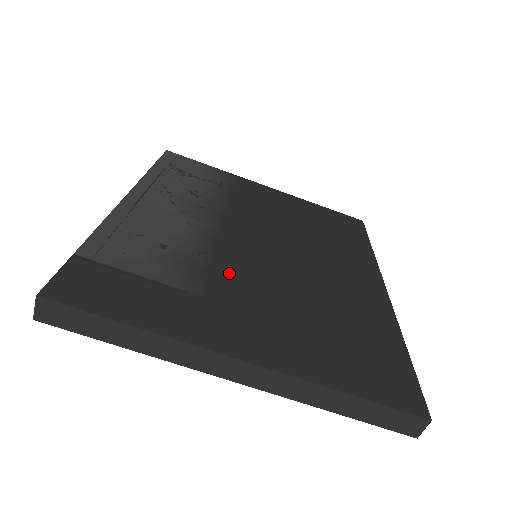
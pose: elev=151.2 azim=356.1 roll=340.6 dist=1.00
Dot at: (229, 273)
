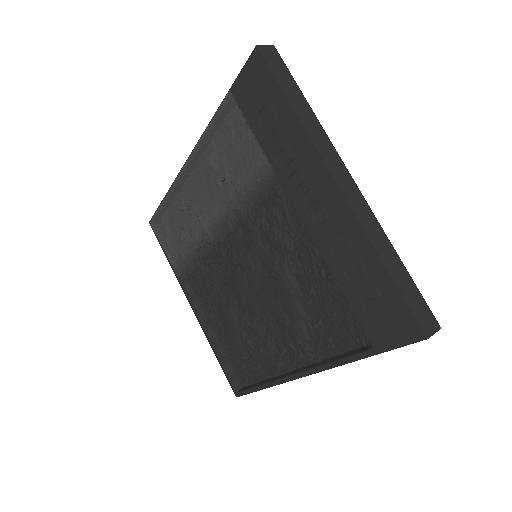
Dot at: occluded
